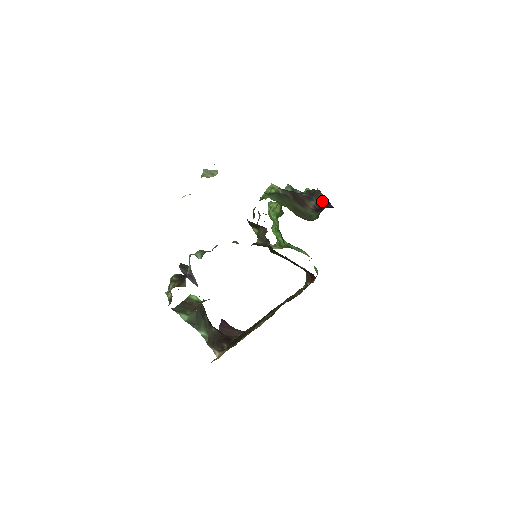
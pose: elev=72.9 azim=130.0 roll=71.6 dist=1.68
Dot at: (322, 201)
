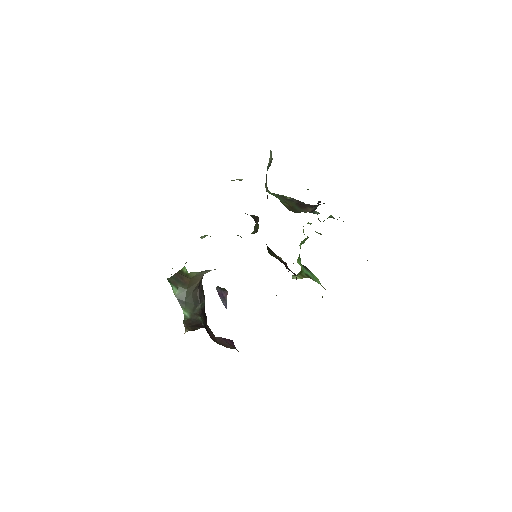
Dot at: occluded
